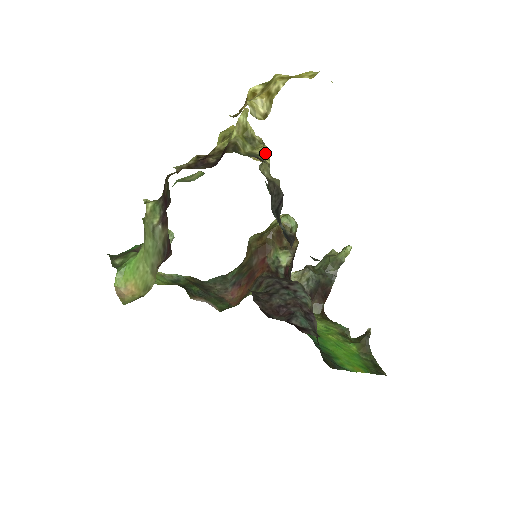
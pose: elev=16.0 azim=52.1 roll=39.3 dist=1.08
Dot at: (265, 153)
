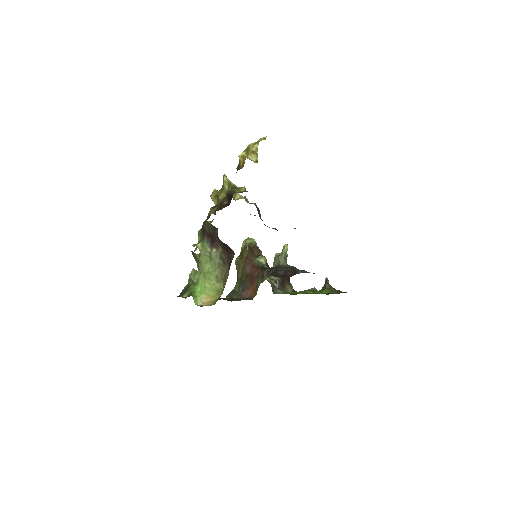
Dot at: occluded
